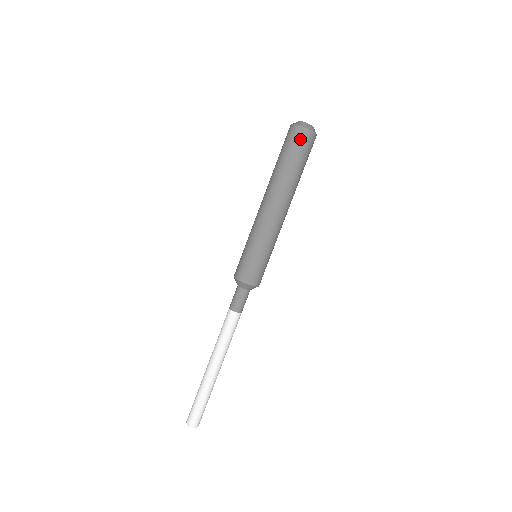
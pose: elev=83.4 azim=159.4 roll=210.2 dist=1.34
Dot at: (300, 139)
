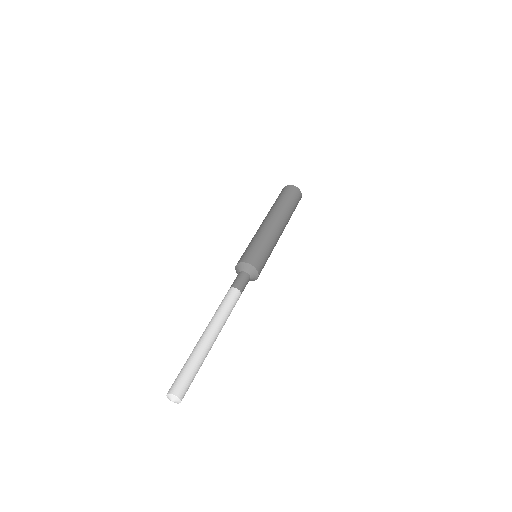
Dot at: (281, 192)
